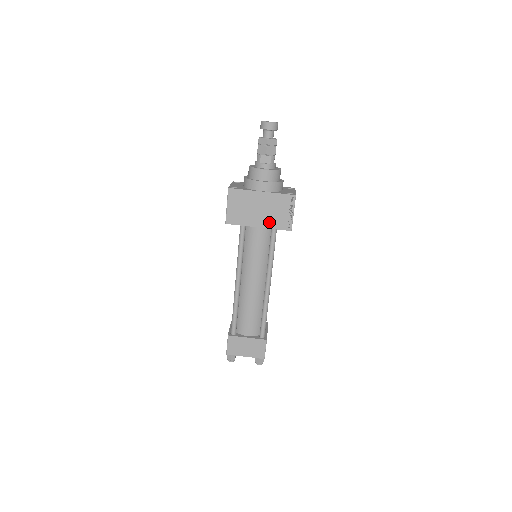
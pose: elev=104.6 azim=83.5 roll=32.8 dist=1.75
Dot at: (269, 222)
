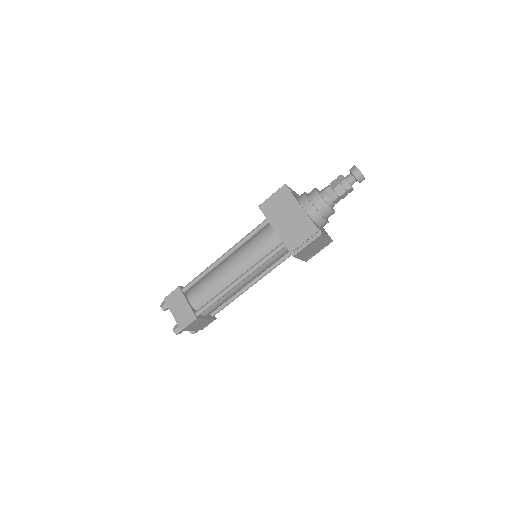
Dot at: (285, 234)
